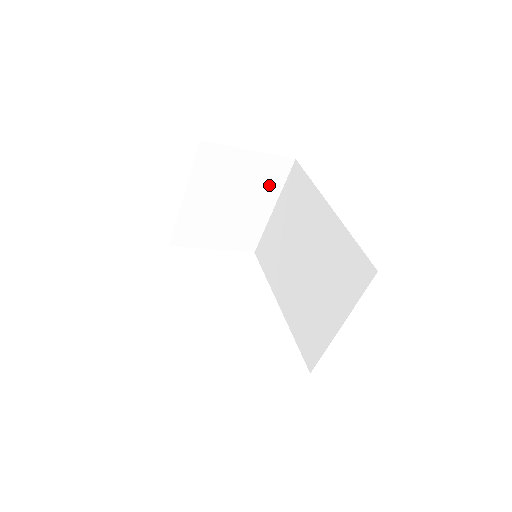
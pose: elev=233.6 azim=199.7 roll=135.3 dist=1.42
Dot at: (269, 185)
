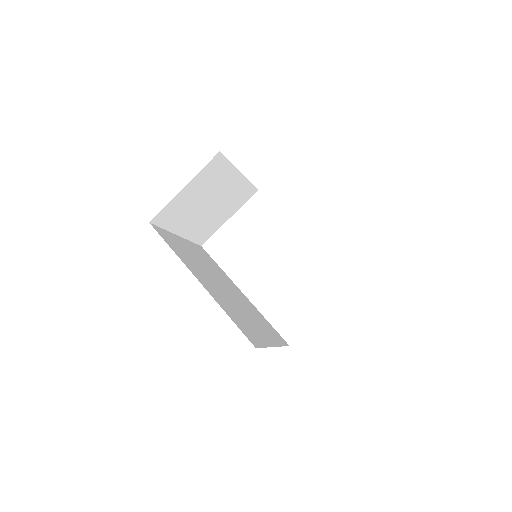
Dot at: (221, 175)
